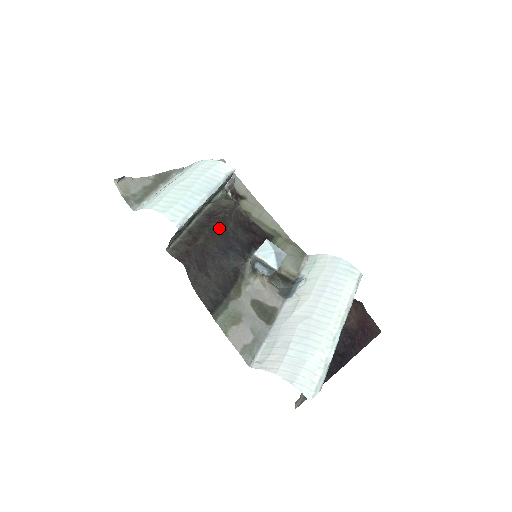
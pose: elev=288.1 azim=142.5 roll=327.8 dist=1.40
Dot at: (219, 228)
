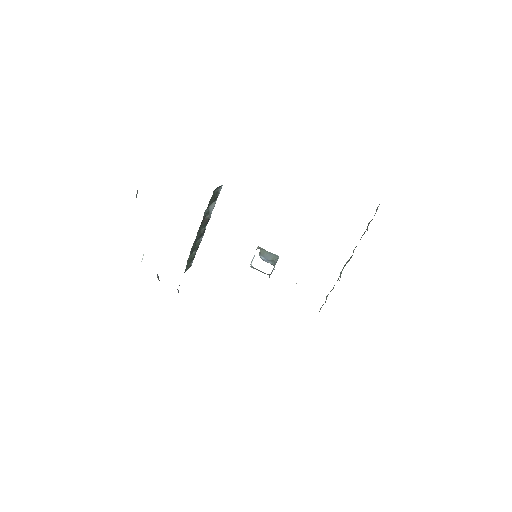
Dot at: occluded
